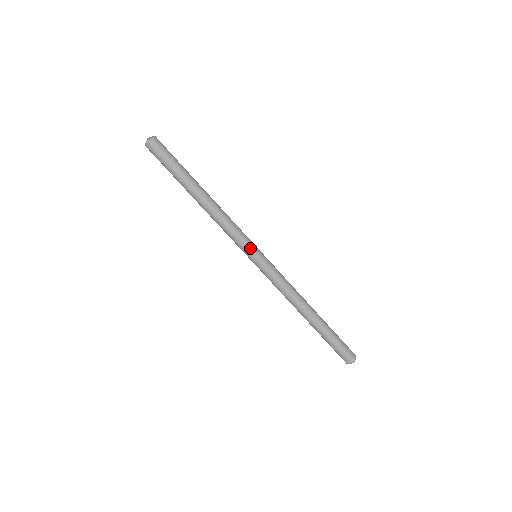
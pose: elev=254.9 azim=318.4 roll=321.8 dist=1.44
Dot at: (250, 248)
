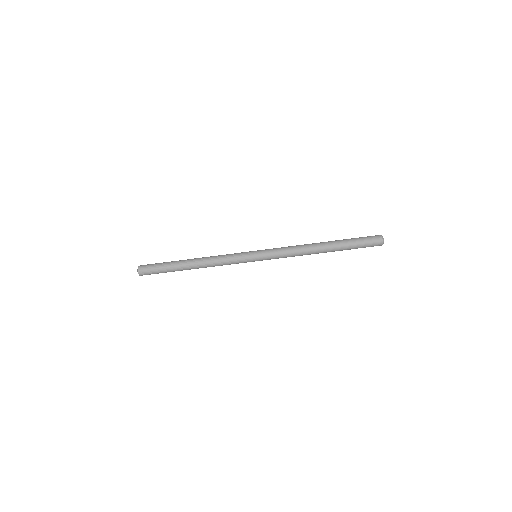
Dot at: (247, 261)
